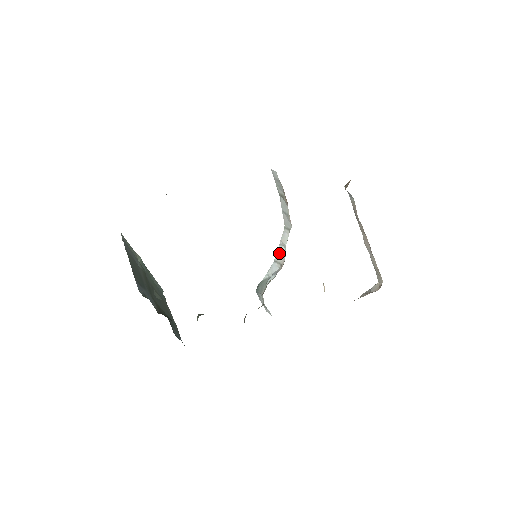
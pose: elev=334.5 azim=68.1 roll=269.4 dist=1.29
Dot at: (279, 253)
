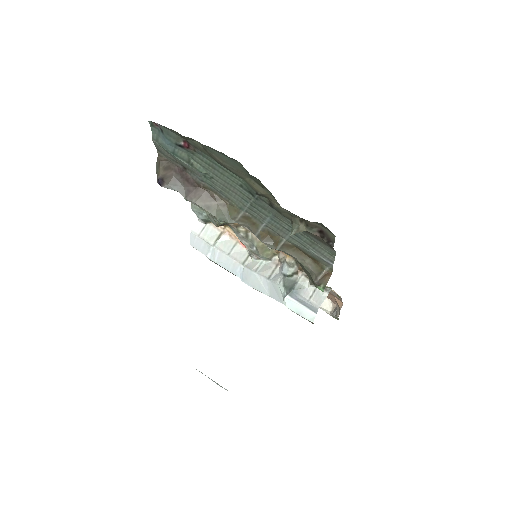
Dot at: (263, 270)
